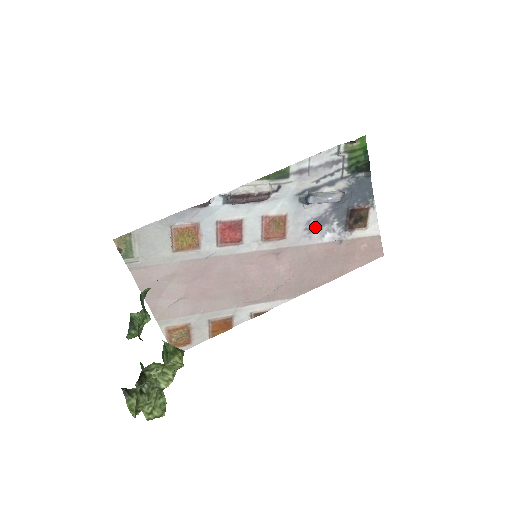
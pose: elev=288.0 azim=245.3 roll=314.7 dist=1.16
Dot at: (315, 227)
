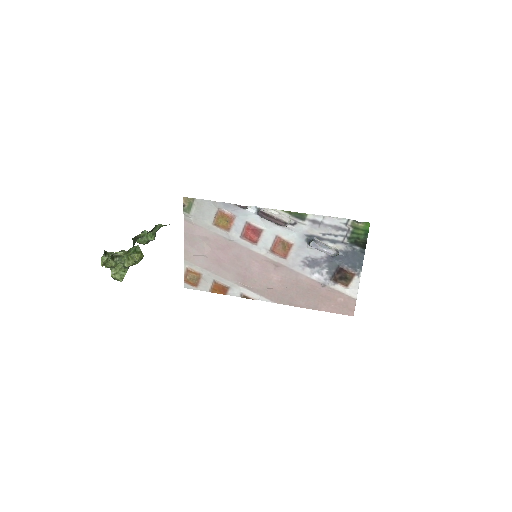
Dot at: (310, 264)
